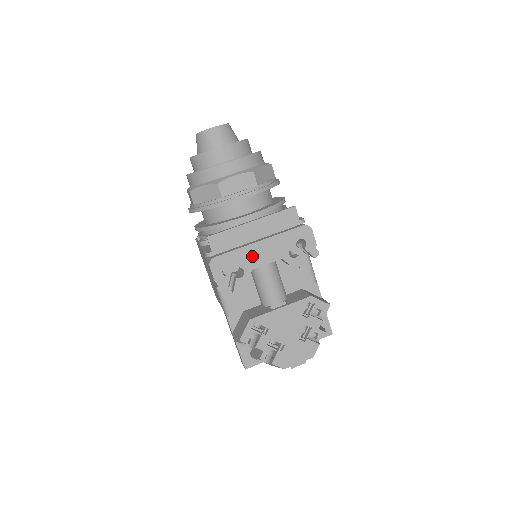
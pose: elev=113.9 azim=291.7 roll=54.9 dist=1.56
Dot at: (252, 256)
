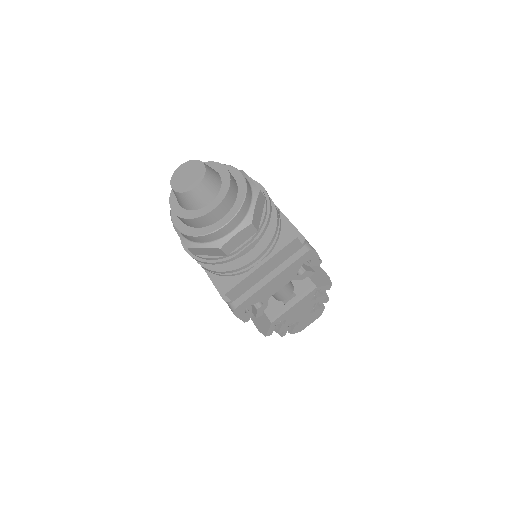
Dot at: (267, 291)
